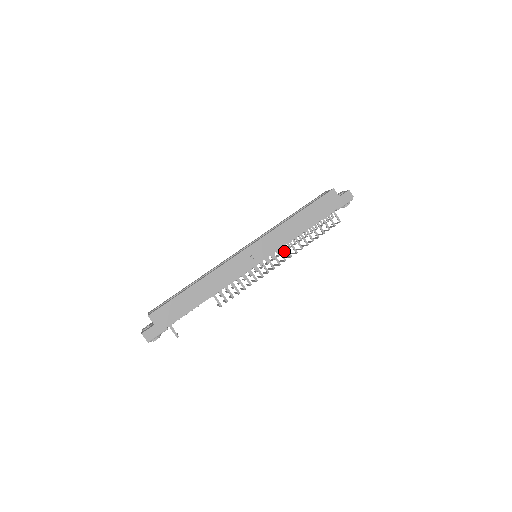
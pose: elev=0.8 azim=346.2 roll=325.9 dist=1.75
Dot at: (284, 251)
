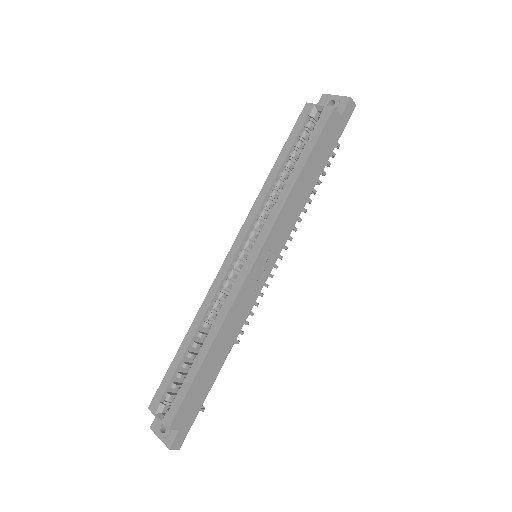
Dot at: occluded
